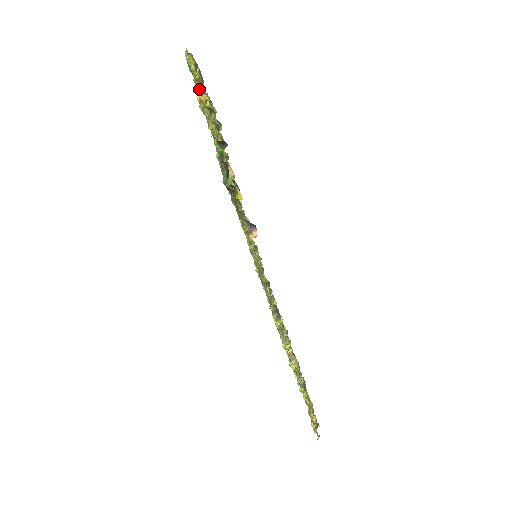
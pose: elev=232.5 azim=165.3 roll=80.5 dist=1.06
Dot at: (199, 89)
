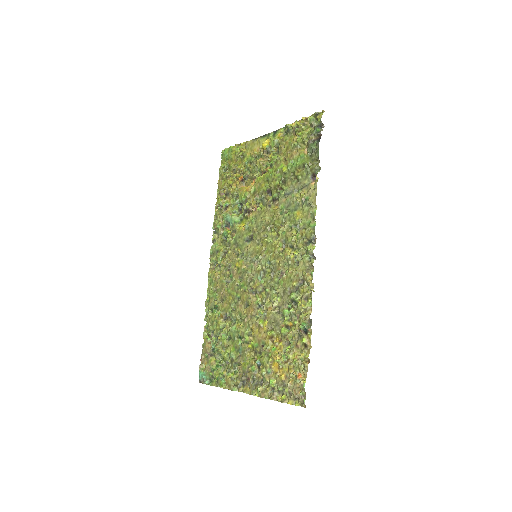
Dot at: (289, 124)
